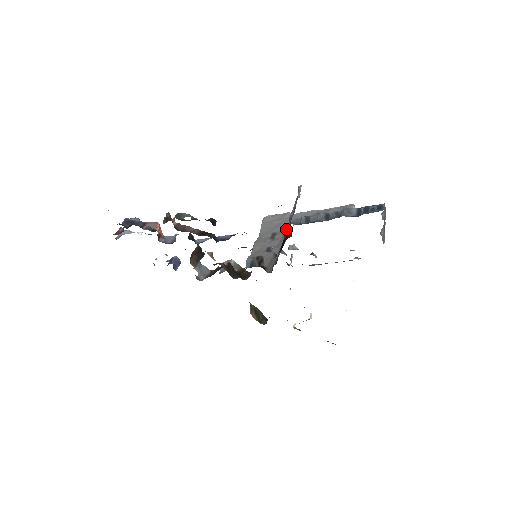
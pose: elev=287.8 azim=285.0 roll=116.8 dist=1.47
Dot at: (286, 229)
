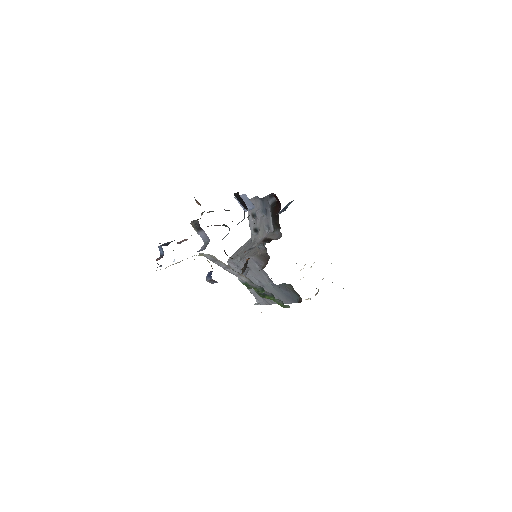
Dot at: (256, 235)
